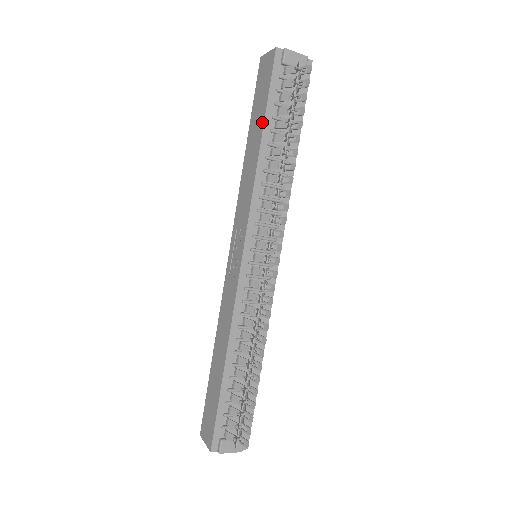
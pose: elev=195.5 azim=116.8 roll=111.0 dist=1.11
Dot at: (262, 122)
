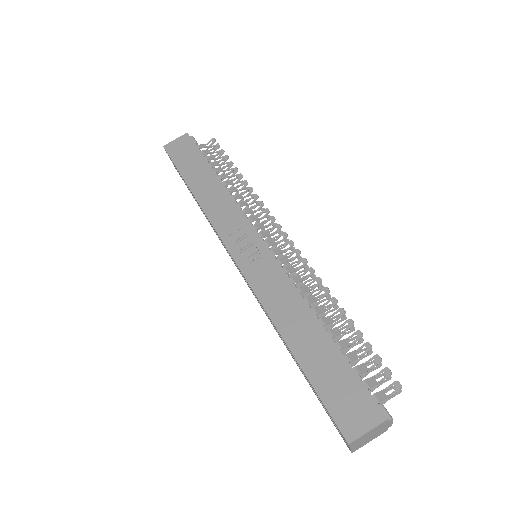
Dot at: (207, 166)
